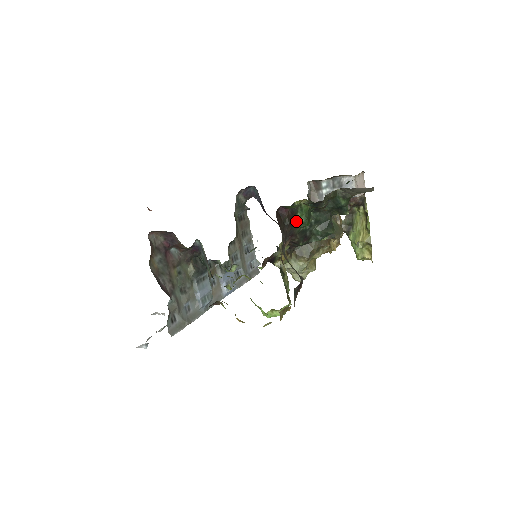
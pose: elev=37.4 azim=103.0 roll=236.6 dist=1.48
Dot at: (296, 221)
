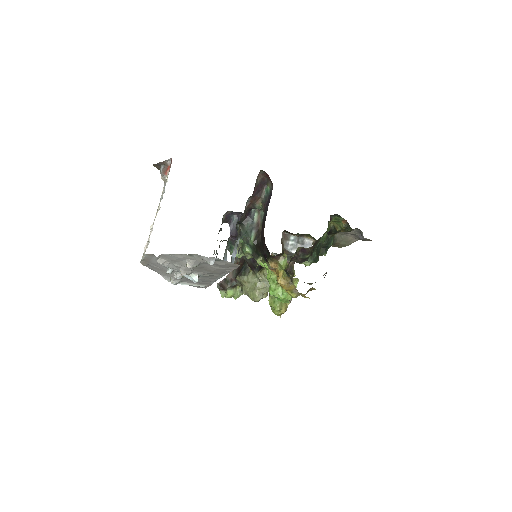
Dot at: (325, 233)
